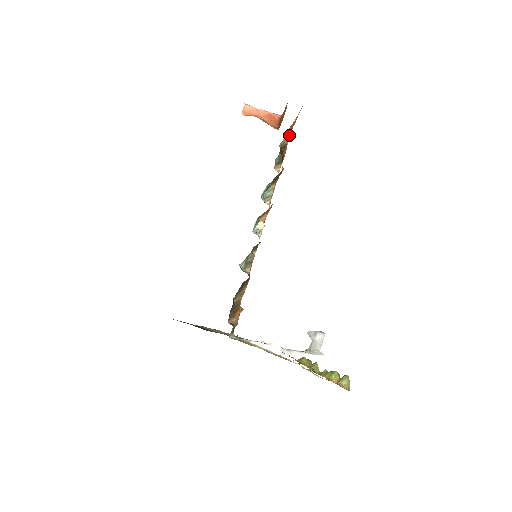
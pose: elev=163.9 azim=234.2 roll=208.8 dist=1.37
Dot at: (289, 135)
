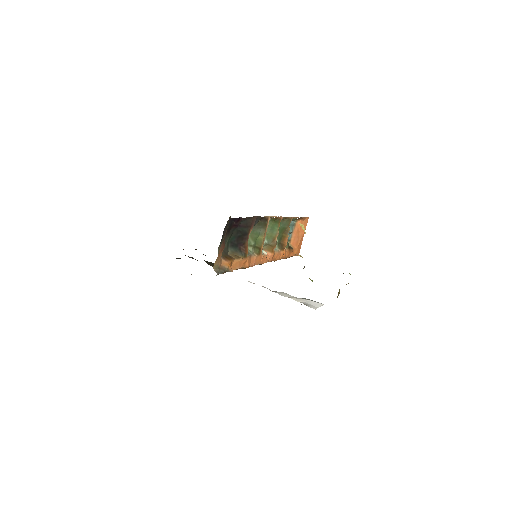
Dot at: (295, 248)
